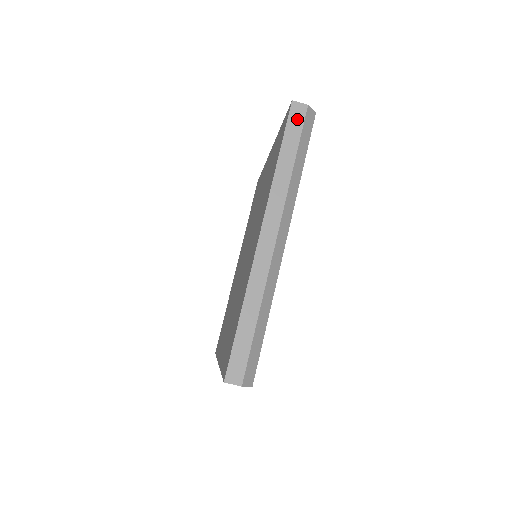
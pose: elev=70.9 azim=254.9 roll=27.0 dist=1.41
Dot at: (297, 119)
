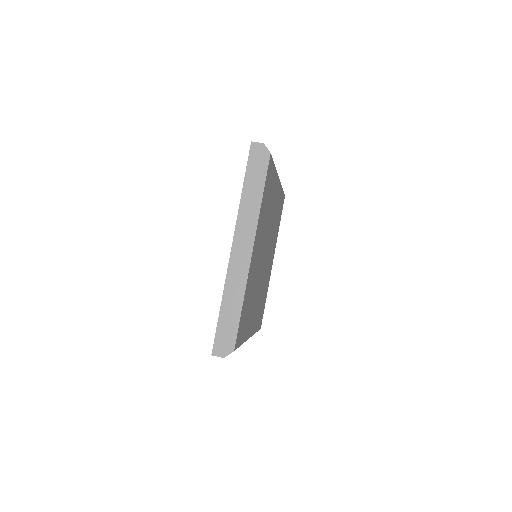
Dot at: occluded
